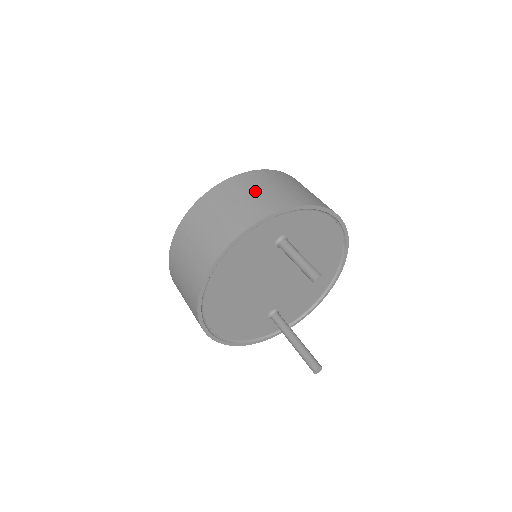
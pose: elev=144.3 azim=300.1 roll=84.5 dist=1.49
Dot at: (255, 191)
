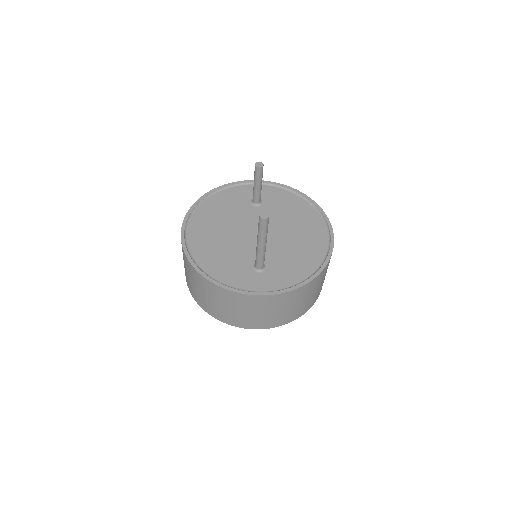
Dot at: occluded
